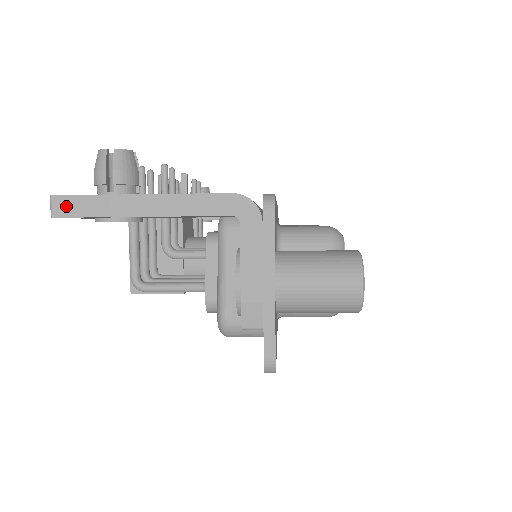
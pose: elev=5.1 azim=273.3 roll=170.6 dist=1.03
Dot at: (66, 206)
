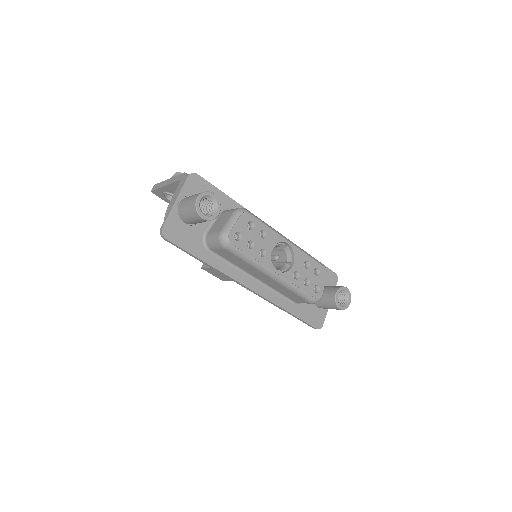
Dot at: (155, 187)
